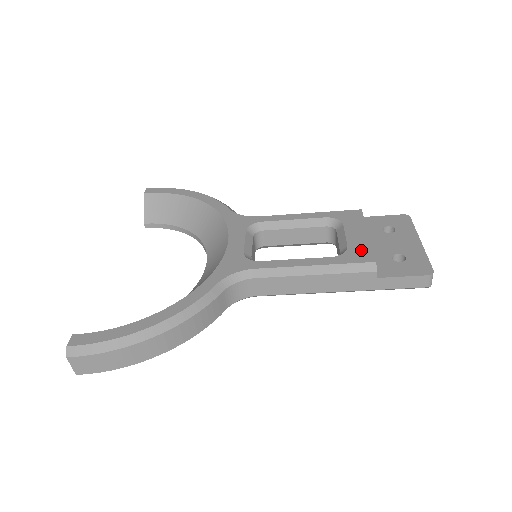
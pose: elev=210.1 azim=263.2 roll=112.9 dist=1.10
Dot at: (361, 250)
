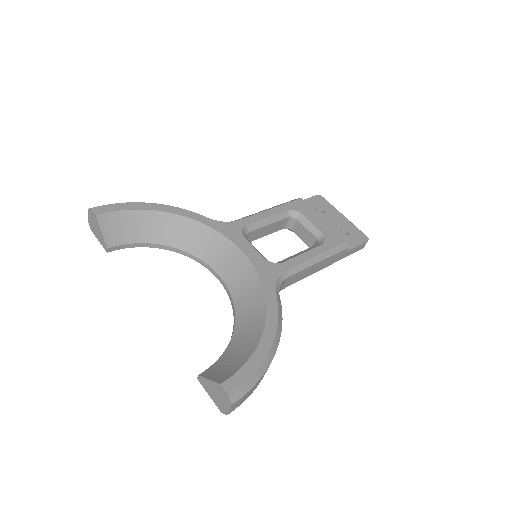
Dot at: (332, 234)
